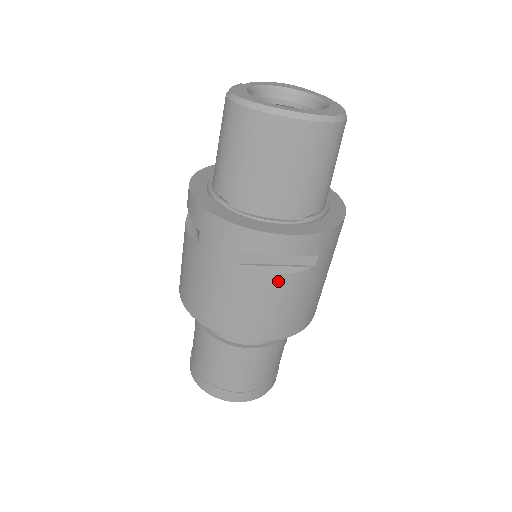
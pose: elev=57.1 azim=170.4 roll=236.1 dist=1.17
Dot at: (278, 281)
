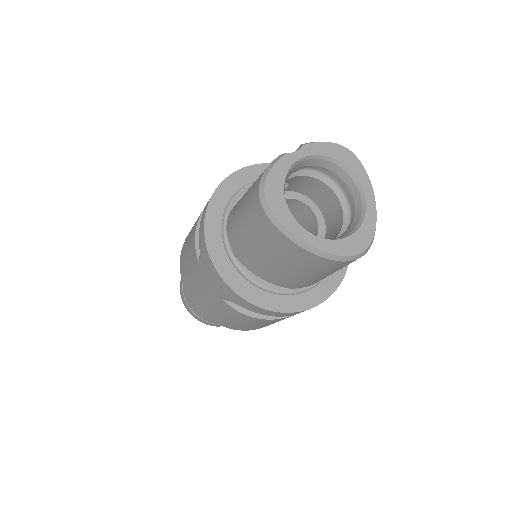
Dot at: (253, 319)
